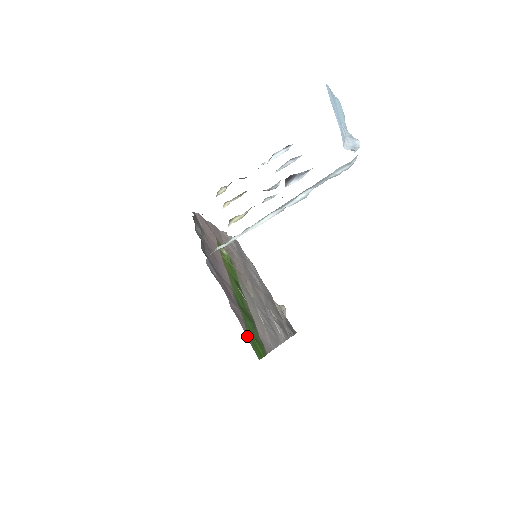
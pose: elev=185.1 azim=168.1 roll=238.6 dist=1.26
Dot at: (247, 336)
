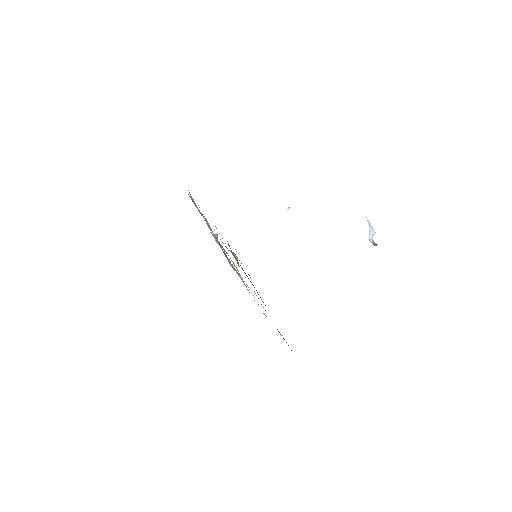
Dot at: occluded
